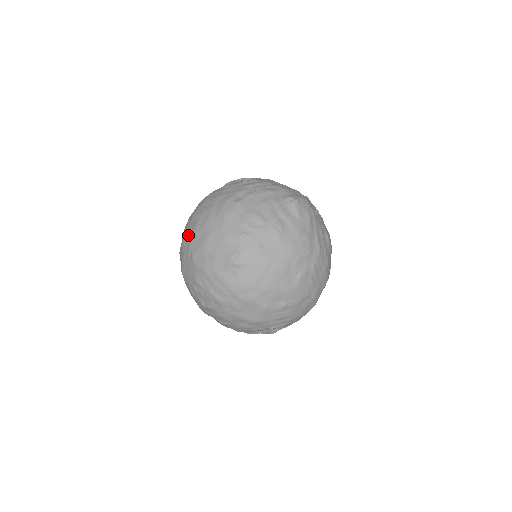
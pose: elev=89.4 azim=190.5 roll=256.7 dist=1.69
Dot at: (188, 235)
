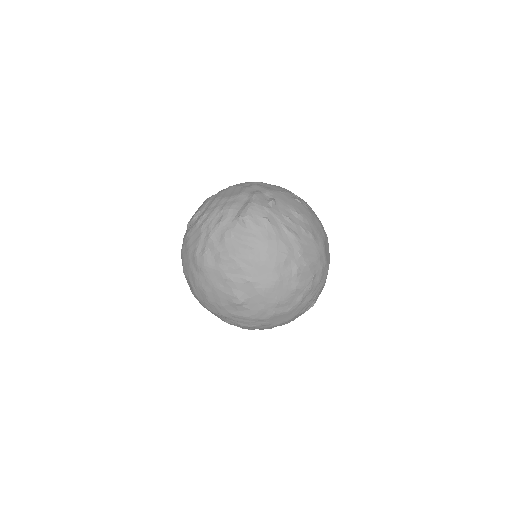
Dot at: occluded
